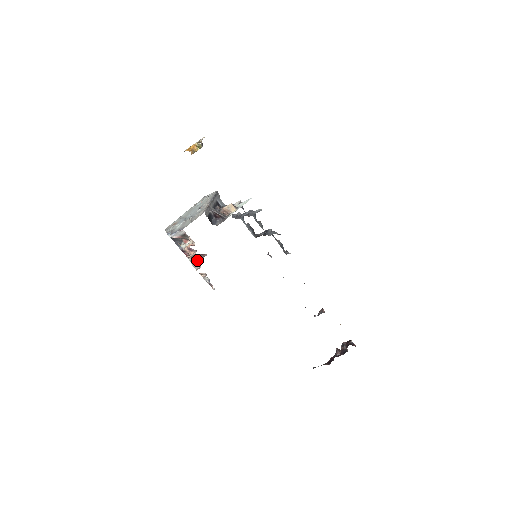
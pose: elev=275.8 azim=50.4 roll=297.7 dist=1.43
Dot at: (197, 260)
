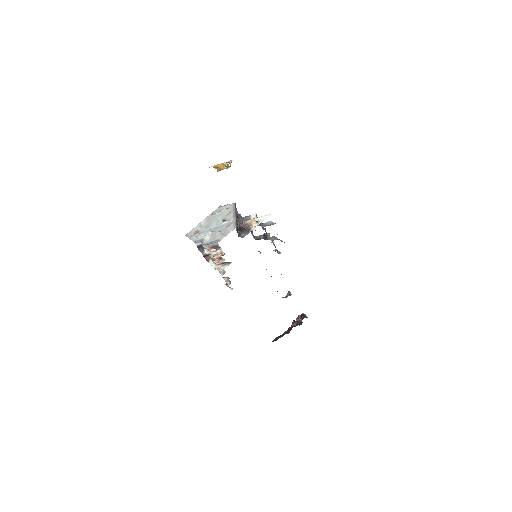
Dot at: (222, 266)
